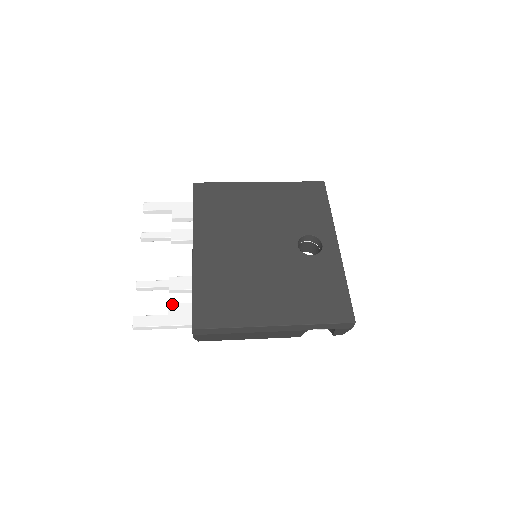
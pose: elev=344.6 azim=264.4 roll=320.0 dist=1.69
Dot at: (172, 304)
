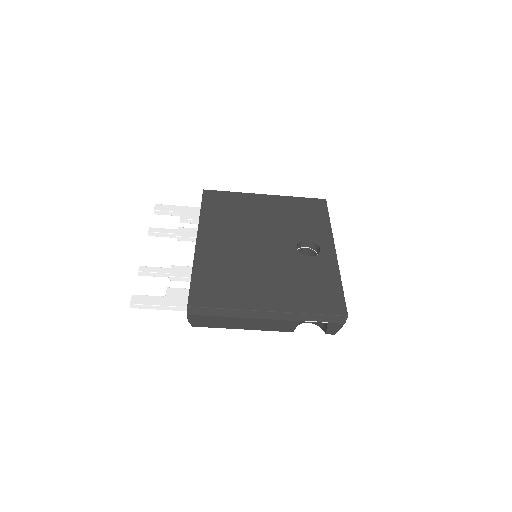
Dot at: (171, 288)
